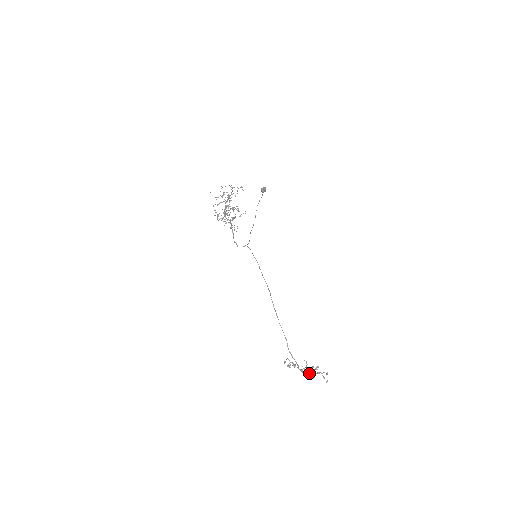
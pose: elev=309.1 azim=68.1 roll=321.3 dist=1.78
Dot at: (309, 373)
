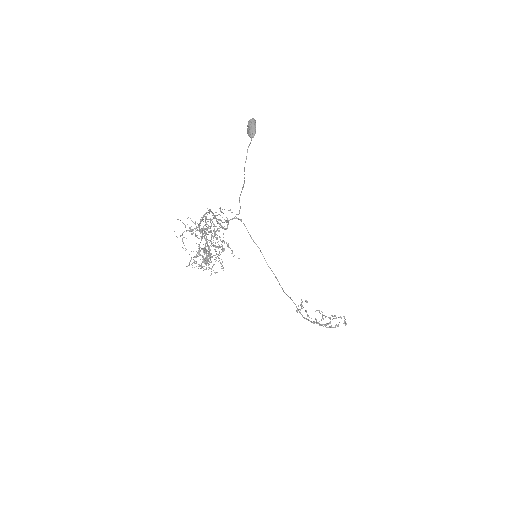
Dot at: (326, 327)
